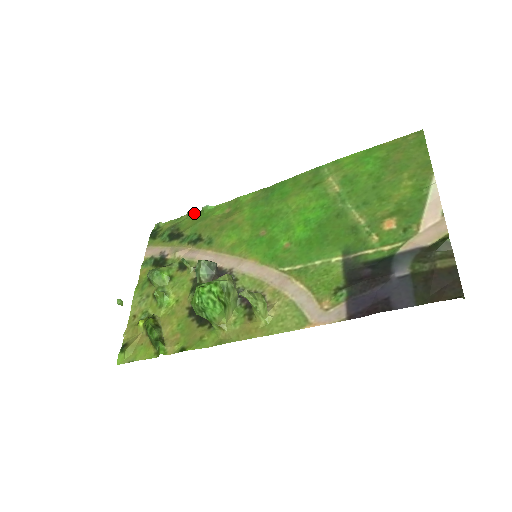
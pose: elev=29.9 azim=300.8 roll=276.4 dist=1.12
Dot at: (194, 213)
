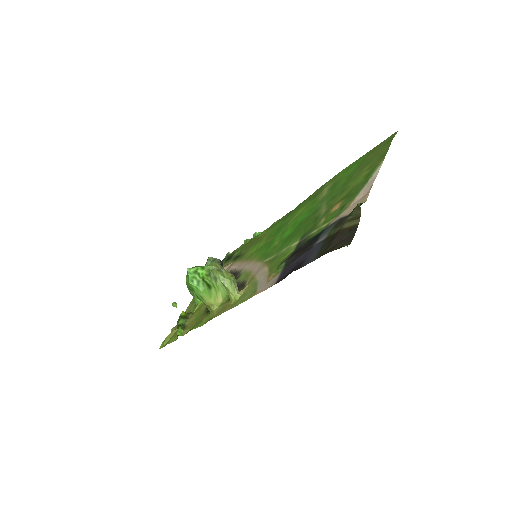
Dot at: (247, 240)
